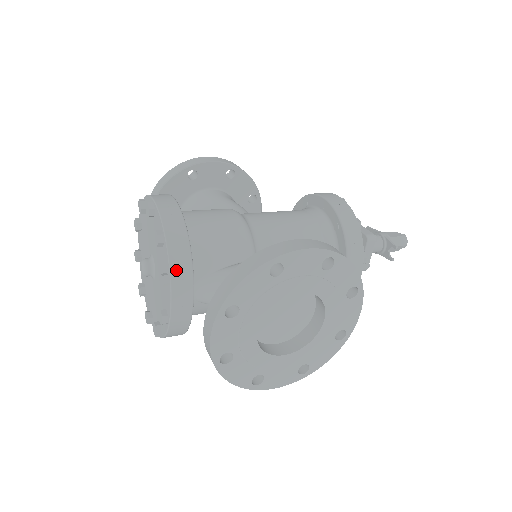
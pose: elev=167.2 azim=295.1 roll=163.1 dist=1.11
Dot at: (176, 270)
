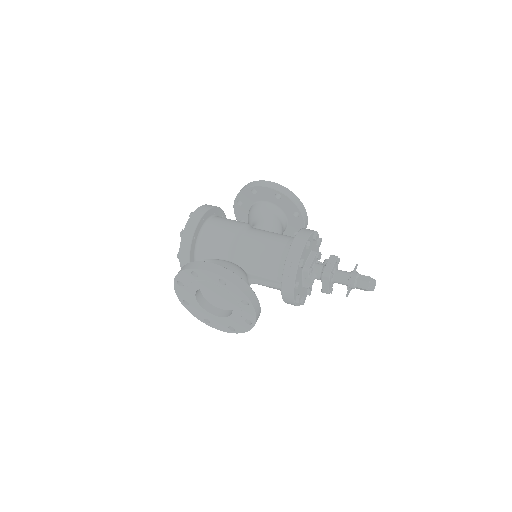
Dot at: (182, 252)
